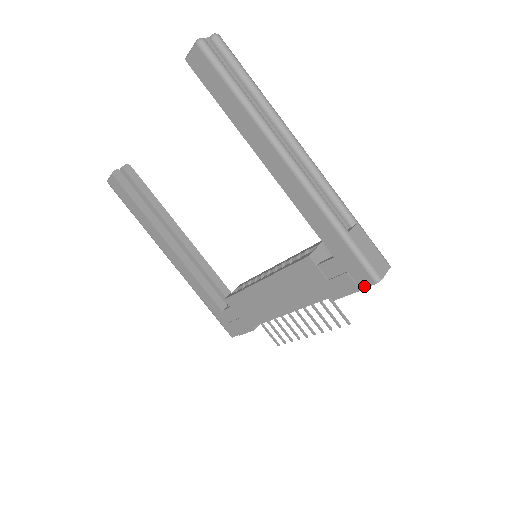
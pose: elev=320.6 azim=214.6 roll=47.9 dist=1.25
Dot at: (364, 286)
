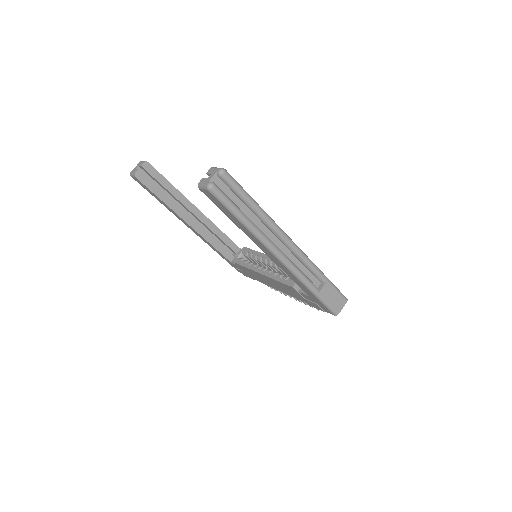
Dot at: (327, 312)
